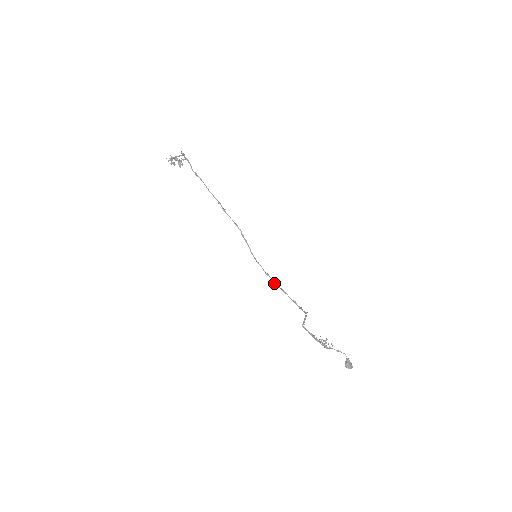
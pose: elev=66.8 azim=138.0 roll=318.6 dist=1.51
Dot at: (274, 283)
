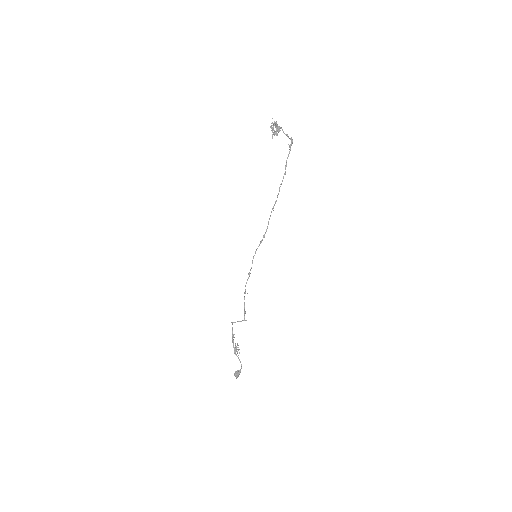
Dot at: occluded
